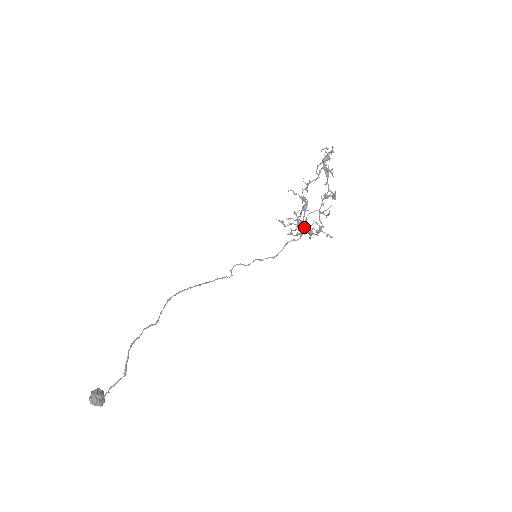
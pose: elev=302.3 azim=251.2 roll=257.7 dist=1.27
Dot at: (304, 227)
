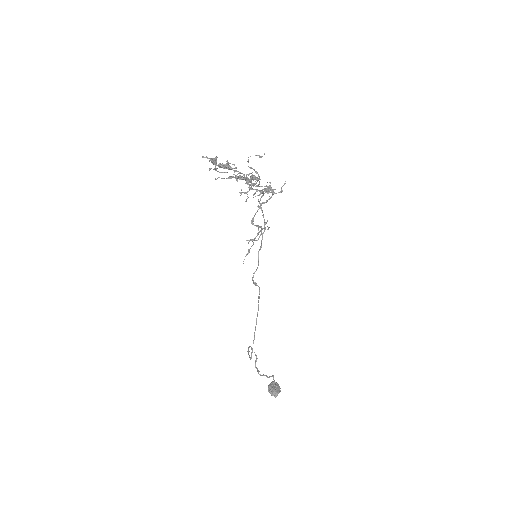
Dot at: occluded
